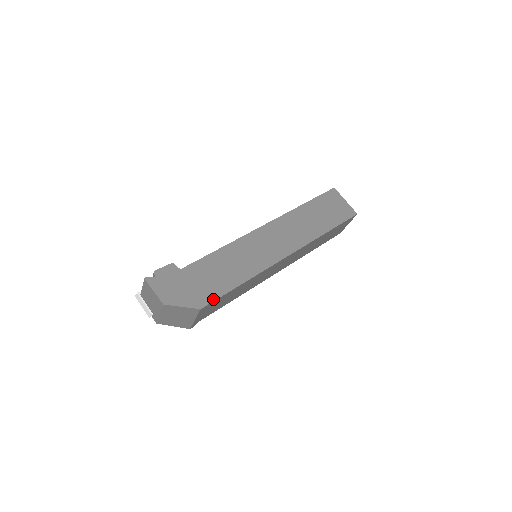
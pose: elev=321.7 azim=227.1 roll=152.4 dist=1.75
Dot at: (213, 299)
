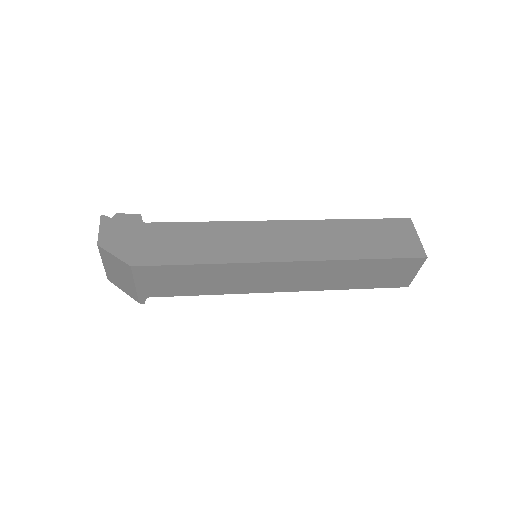
Dot at: (153, 263)
